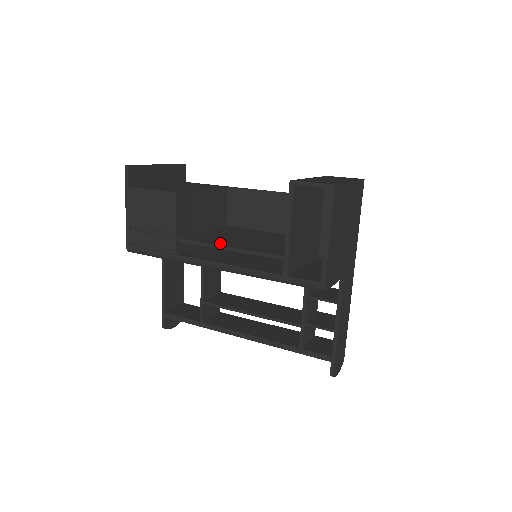
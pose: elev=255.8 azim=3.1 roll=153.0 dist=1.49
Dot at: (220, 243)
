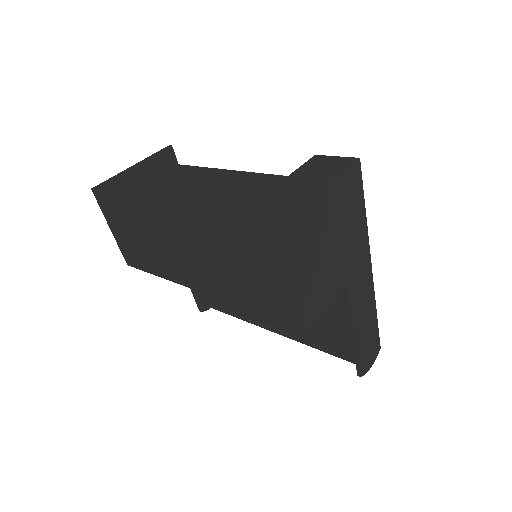
Dot at: (202, 265)
